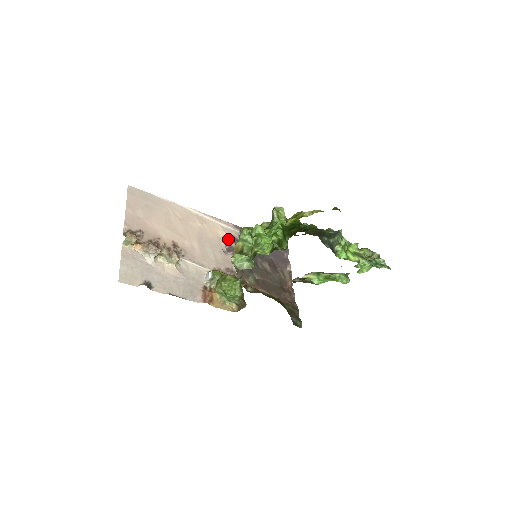
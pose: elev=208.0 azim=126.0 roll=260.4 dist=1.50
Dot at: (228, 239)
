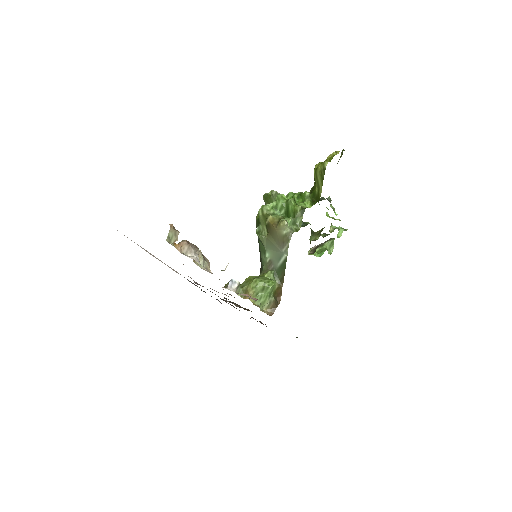
Dot at: occluded
